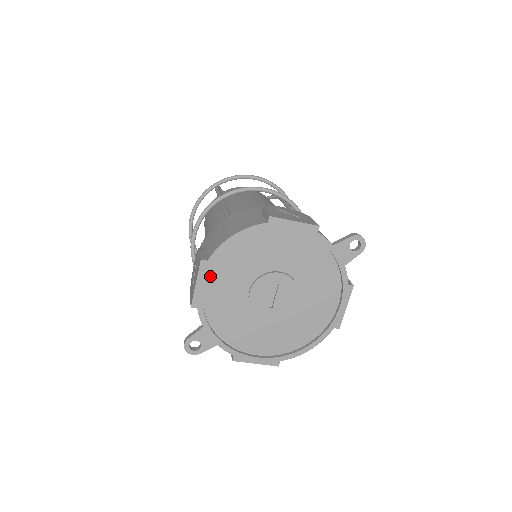
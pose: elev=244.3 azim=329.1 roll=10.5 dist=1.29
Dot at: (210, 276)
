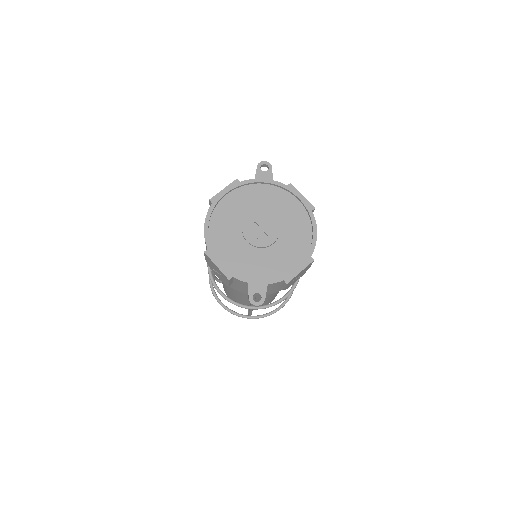
Dot at: (219, 256)
